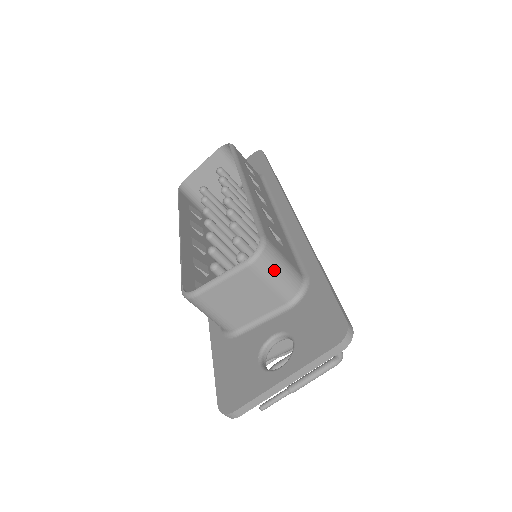
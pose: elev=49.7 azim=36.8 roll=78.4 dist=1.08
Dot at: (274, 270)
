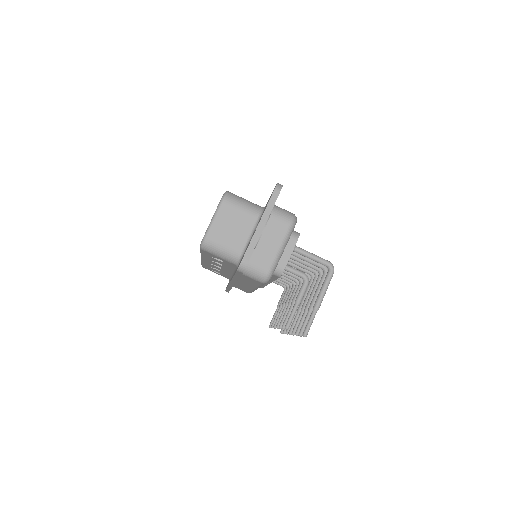
Dot at: (239, 201)
